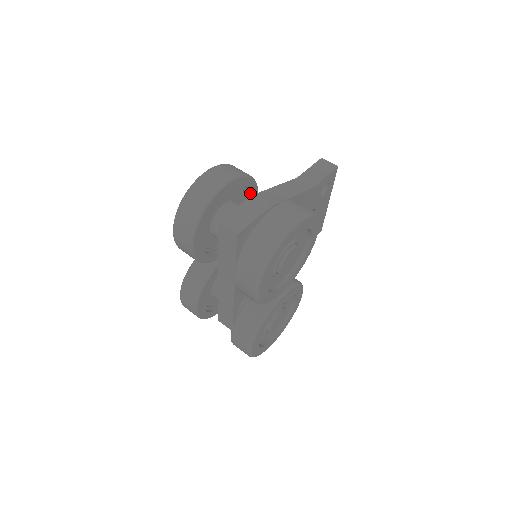
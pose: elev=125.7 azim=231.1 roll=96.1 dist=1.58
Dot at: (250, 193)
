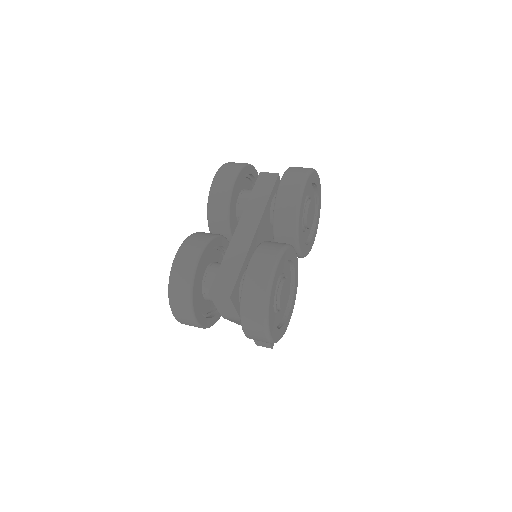
Dot at: occluded
